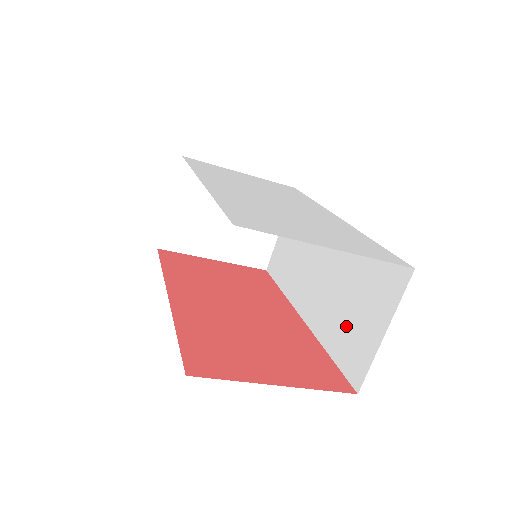
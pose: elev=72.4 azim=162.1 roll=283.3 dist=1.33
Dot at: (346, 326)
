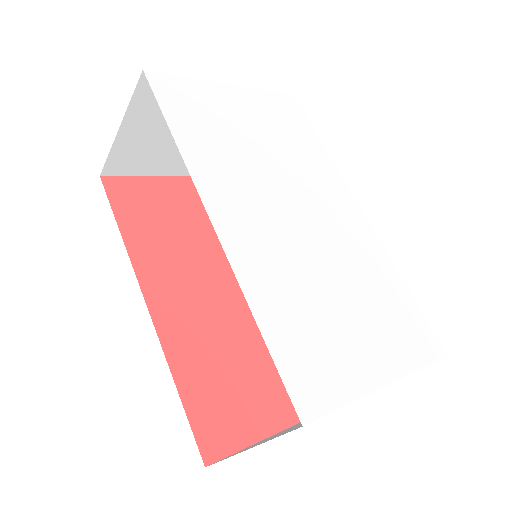
Dot at: occluded
